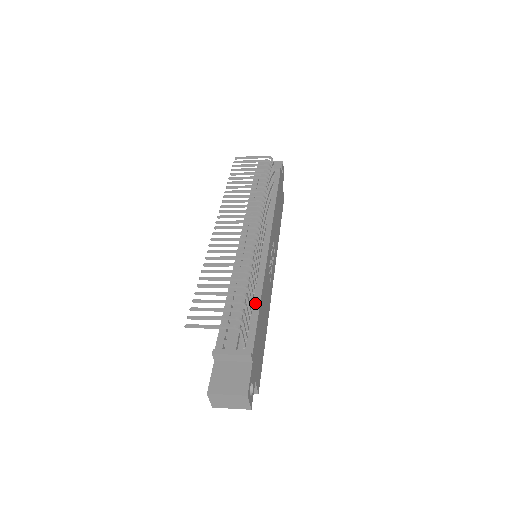
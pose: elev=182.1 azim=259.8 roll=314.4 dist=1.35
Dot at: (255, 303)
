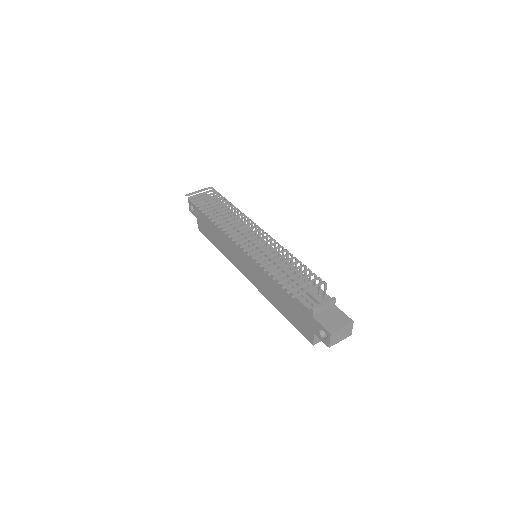
Dot at: (300, 275)
